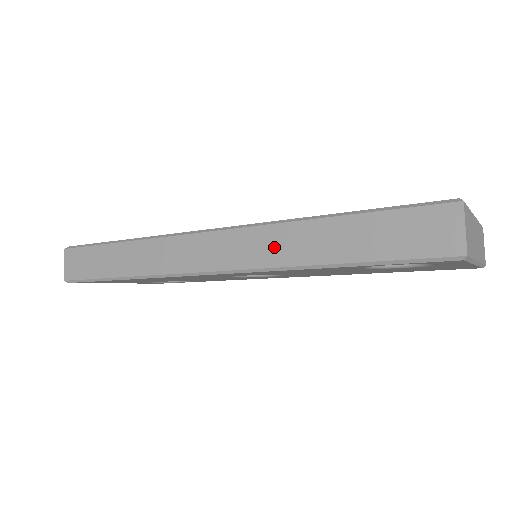
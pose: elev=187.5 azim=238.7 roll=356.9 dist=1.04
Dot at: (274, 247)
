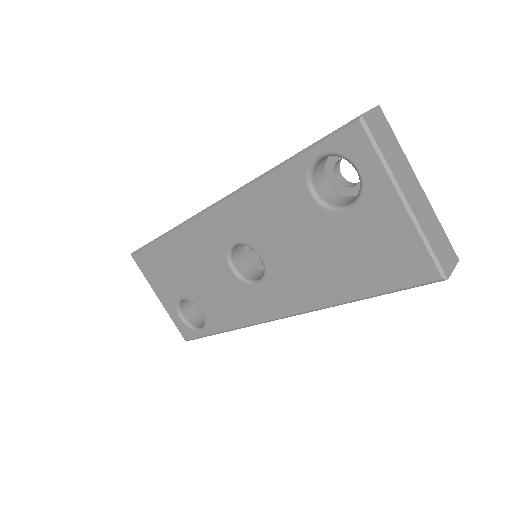
Dot at: occluded
